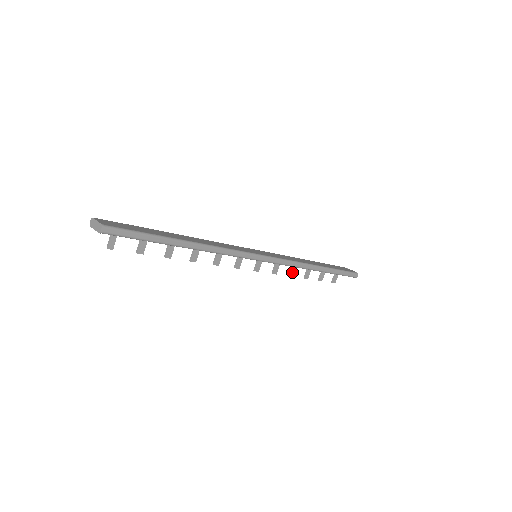
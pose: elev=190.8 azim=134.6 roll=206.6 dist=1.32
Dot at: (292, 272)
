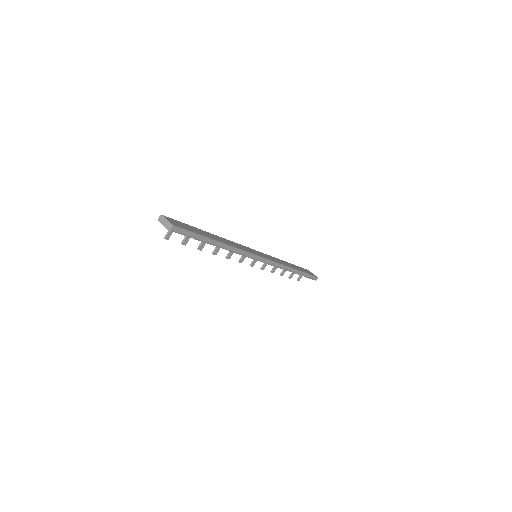
Dot at: (274, 270)
